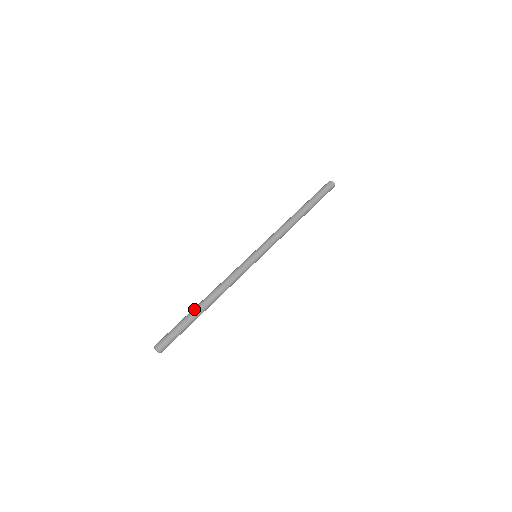
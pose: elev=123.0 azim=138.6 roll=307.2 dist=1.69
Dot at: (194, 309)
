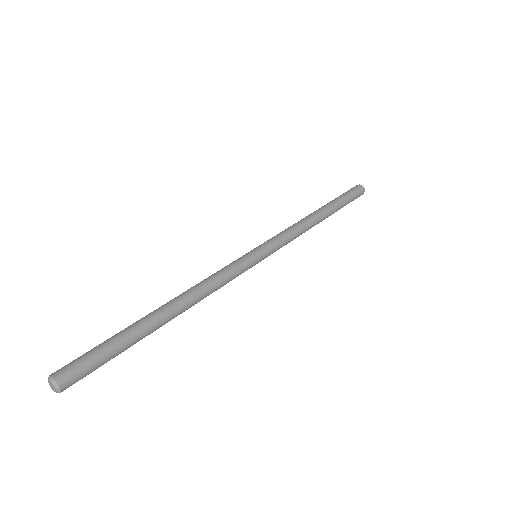
Dot at: (146, 319)
